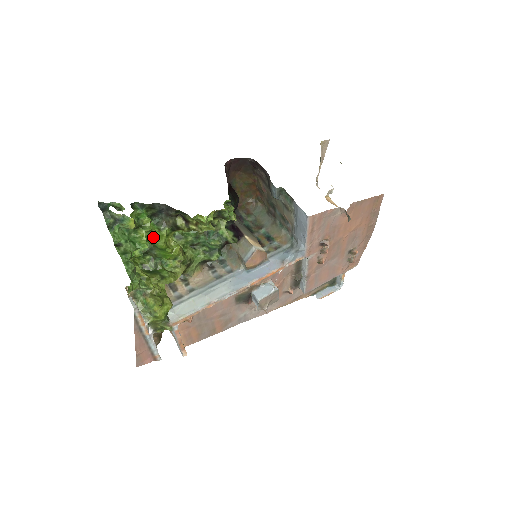
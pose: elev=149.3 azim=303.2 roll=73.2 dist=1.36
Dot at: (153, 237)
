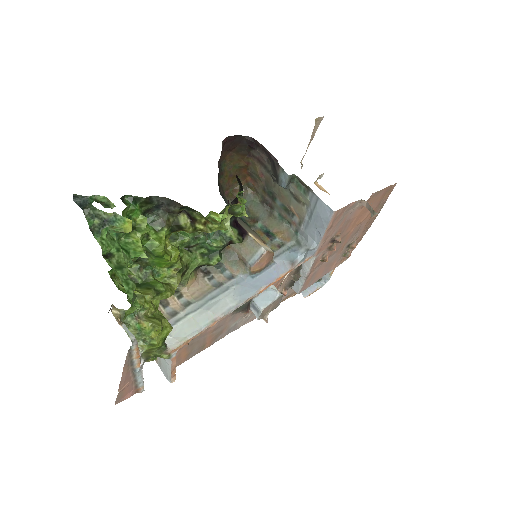
Dot at: (148, 241)
